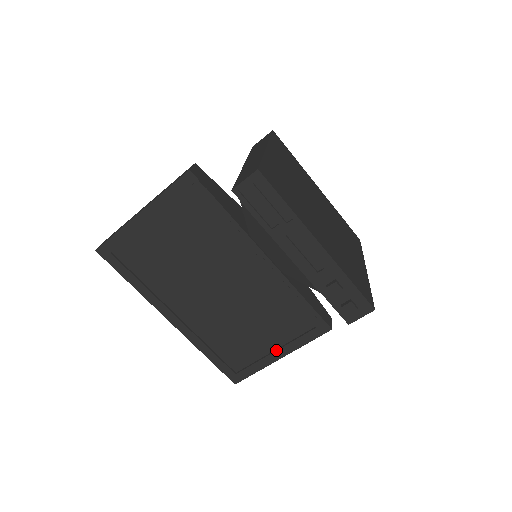
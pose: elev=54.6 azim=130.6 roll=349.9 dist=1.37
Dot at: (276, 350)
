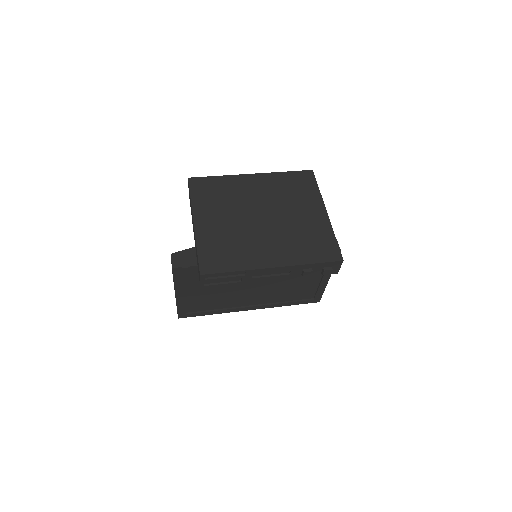
Dot at: (322, 279)
